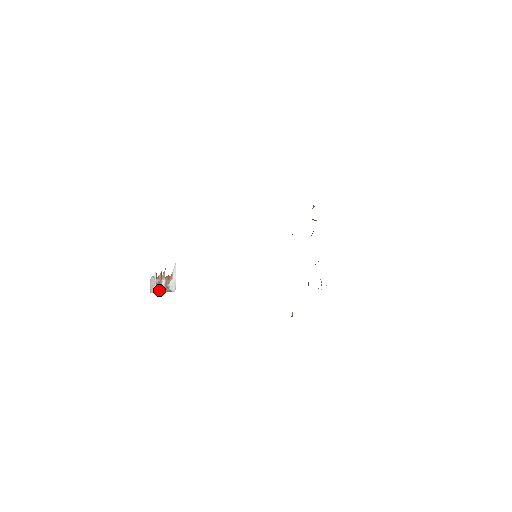
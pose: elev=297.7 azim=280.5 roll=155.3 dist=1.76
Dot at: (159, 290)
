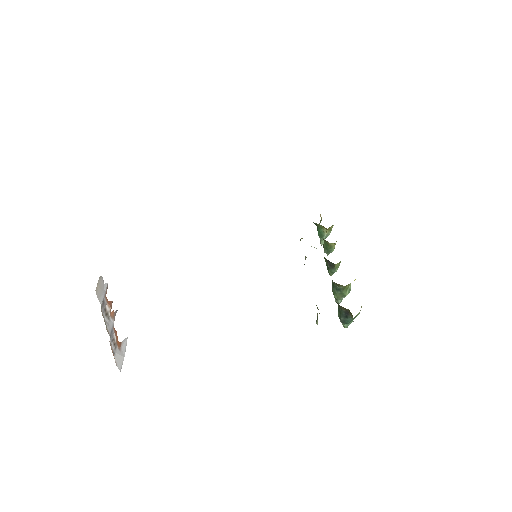
Dot at: (104, 320)
